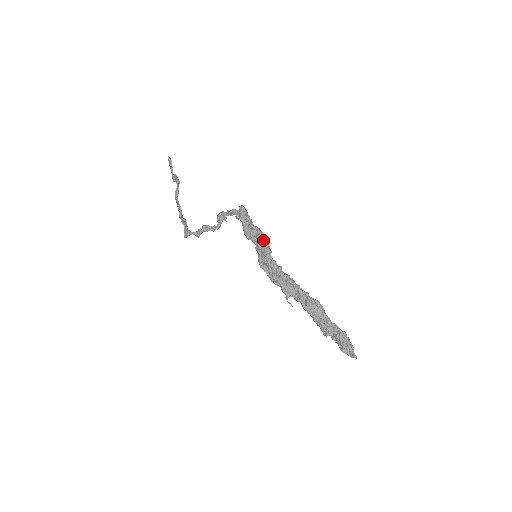
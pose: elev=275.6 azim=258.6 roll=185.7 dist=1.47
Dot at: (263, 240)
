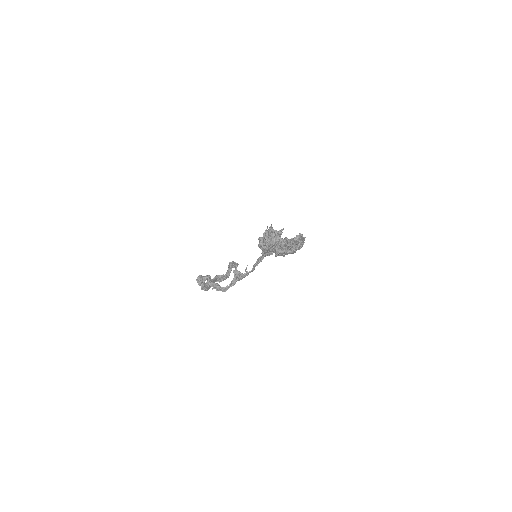
Dot at: occluded
